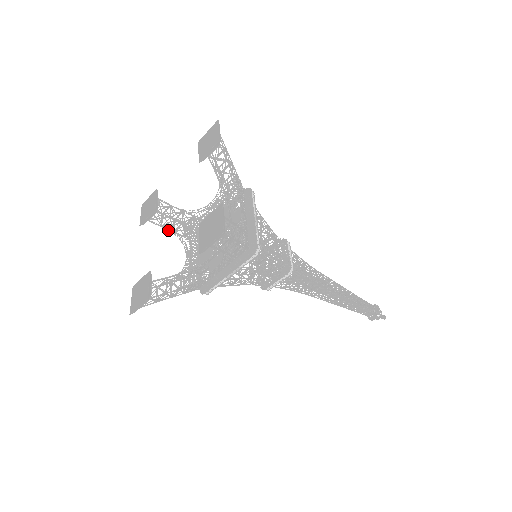
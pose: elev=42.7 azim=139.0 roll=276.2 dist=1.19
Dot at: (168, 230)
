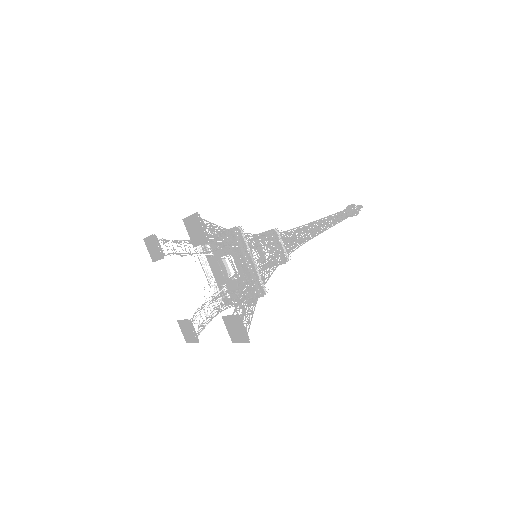
Dot at: occluded
